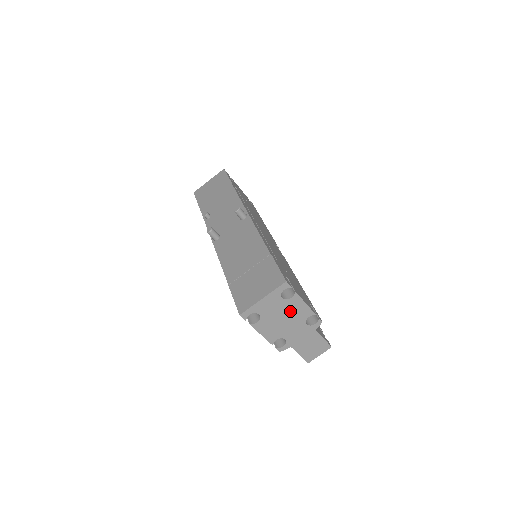
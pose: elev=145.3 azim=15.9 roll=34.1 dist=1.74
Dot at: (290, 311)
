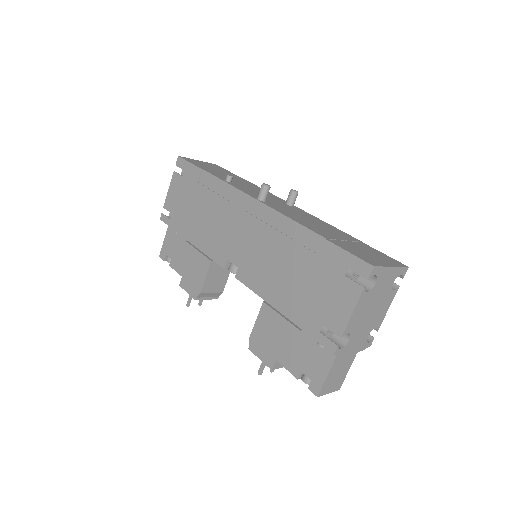
Dot at: (380, 306)
